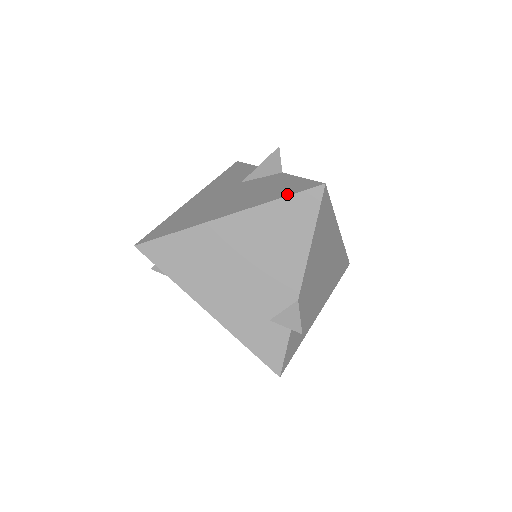
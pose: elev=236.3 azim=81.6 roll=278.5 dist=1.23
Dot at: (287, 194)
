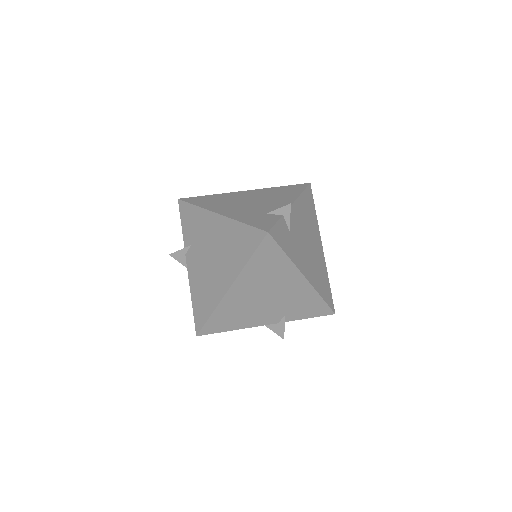
Dot at: occluded
